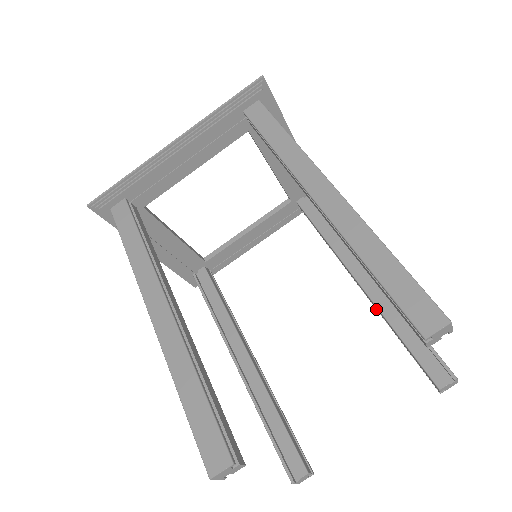
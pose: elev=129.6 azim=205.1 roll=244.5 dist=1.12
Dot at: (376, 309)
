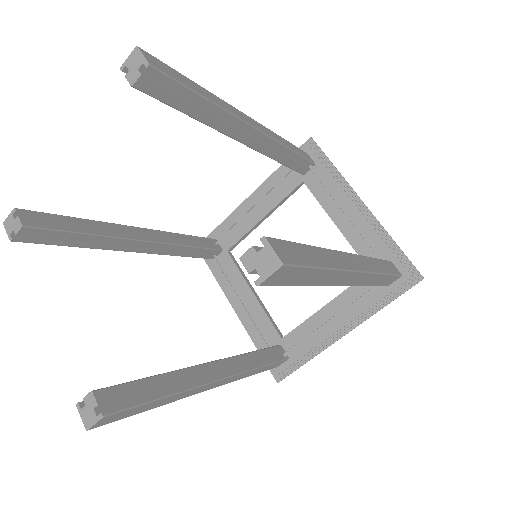
Dot at: occluded
